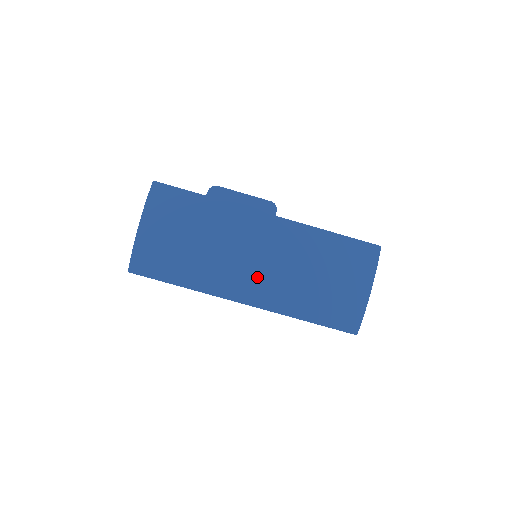
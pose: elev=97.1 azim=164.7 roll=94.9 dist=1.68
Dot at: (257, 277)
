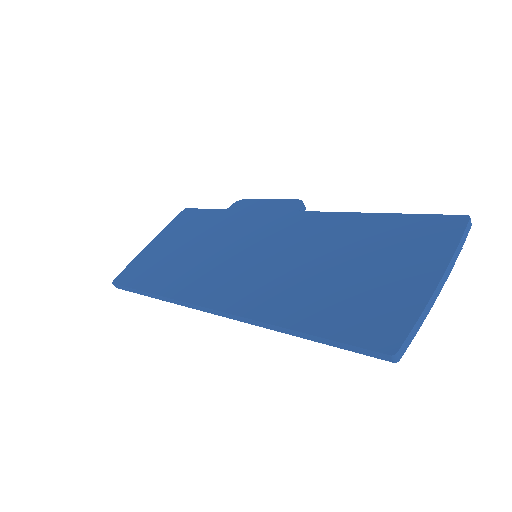
Dot at: (244, 276)
